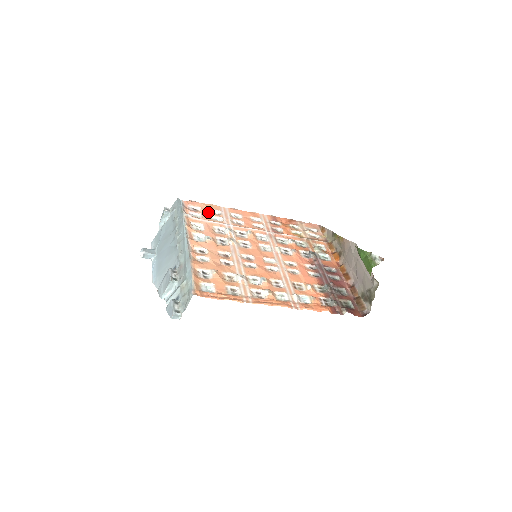
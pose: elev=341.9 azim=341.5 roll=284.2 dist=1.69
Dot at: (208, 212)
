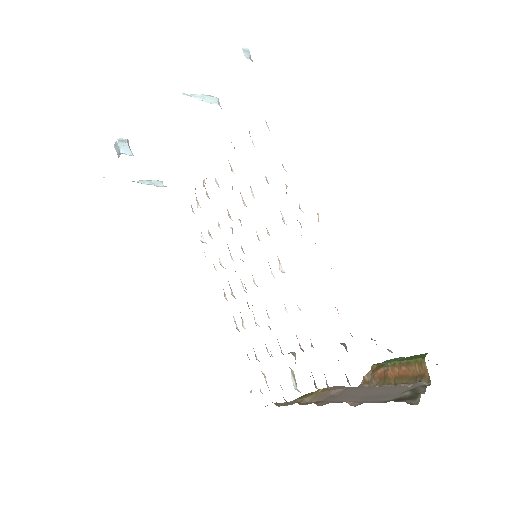
Dot at: occluded
